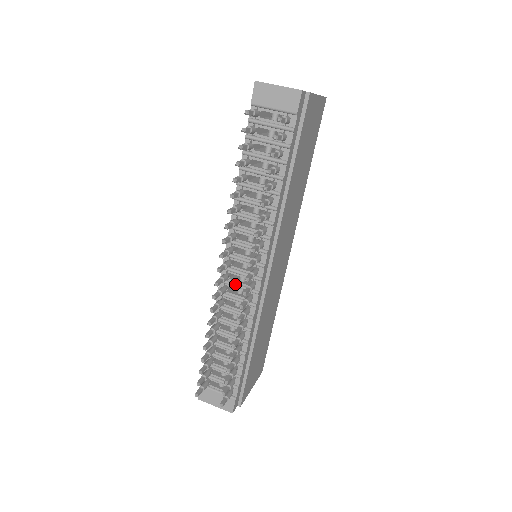
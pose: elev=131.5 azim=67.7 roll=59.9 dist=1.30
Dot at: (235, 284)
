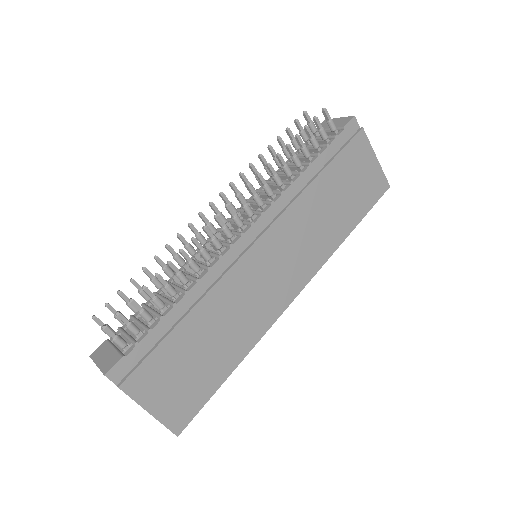
Dot at: occluded
